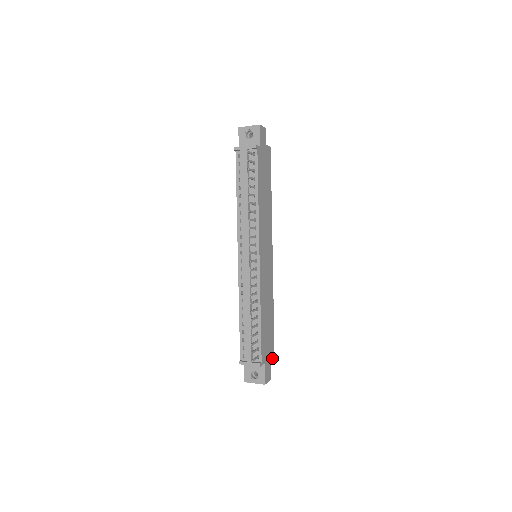
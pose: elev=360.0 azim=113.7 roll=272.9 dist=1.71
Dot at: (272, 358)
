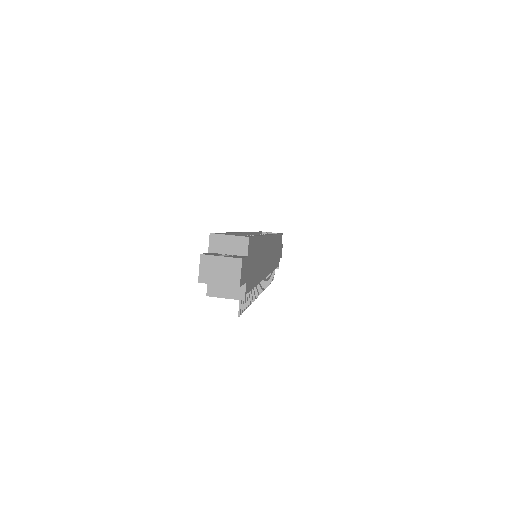
Dot at: (281, 239)
